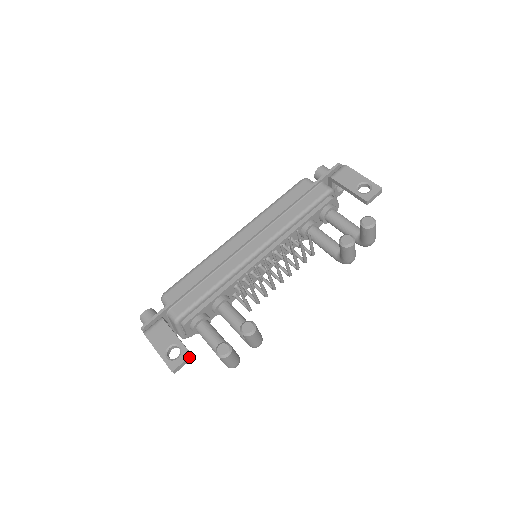
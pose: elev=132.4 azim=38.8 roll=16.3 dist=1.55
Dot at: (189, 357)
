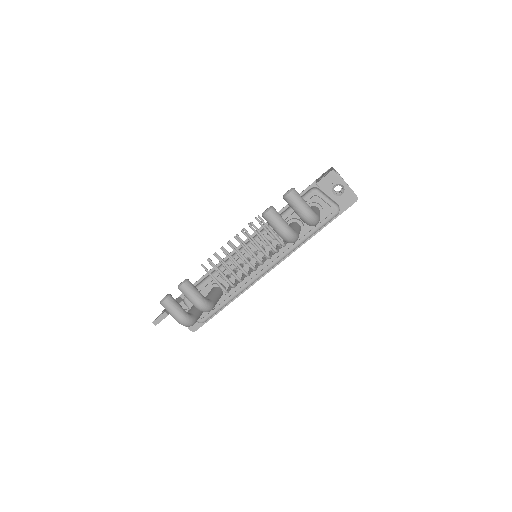
Dot at: (164, 313)
